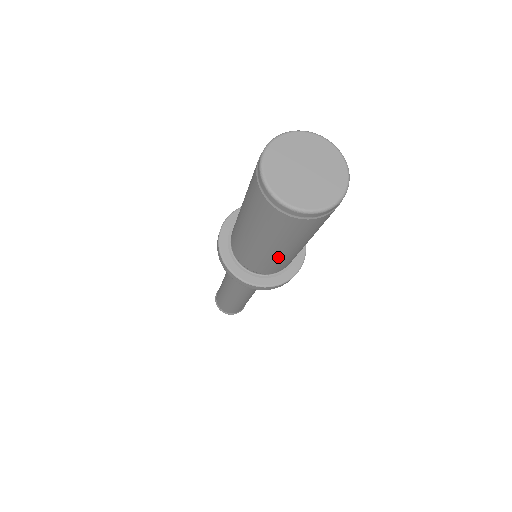
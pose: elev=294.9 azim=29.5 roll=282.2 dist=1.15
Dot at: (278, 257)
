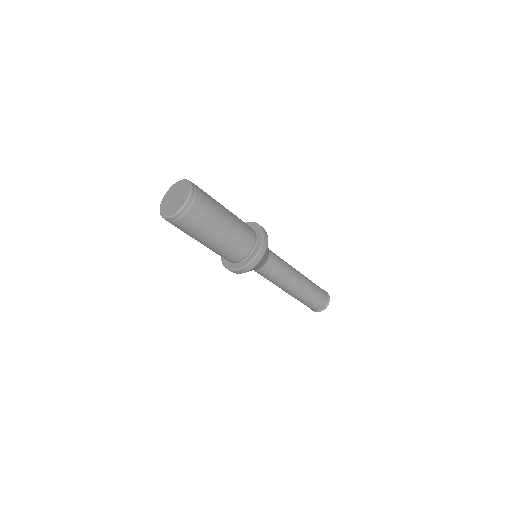
Dot at: (219, 246)
